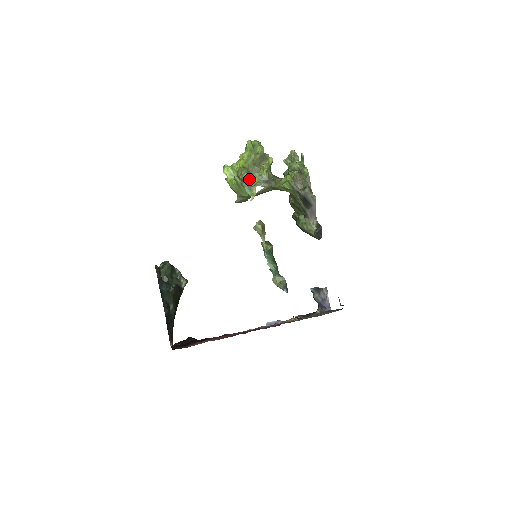
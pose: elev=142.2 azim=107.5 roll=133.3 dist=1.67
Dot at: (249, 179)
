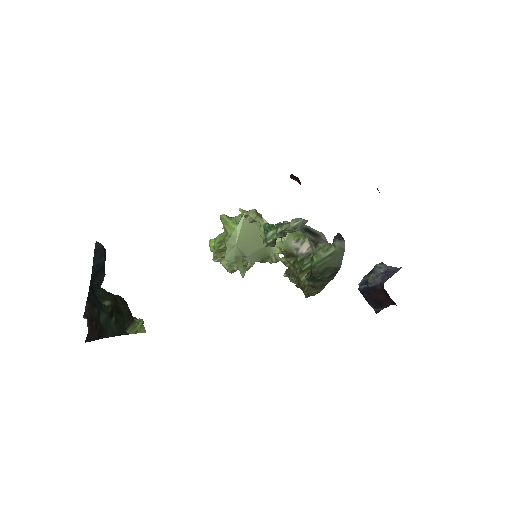
Dot at: occluded
